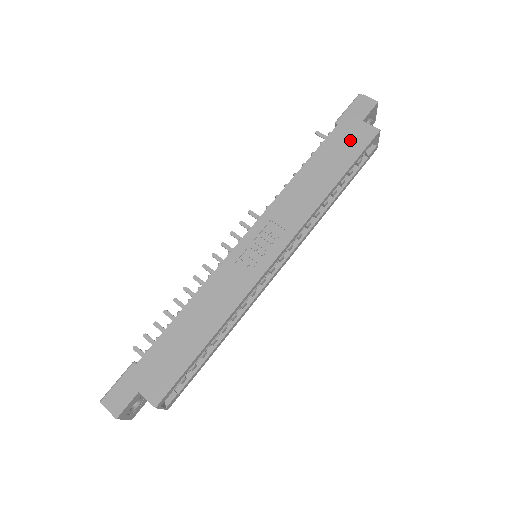
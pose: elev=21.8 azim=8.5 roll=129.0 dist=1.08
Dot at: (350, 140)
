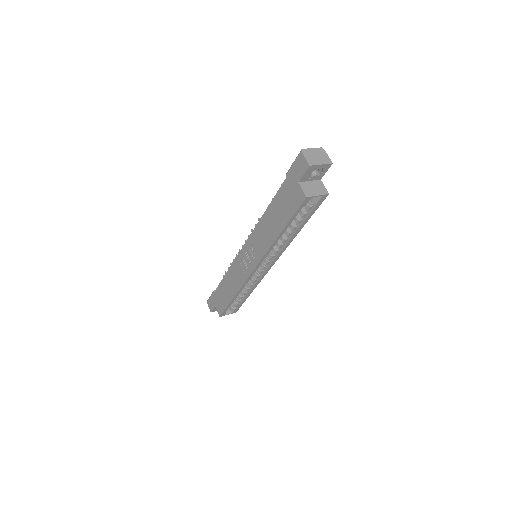
Dot at: (289, 198)
